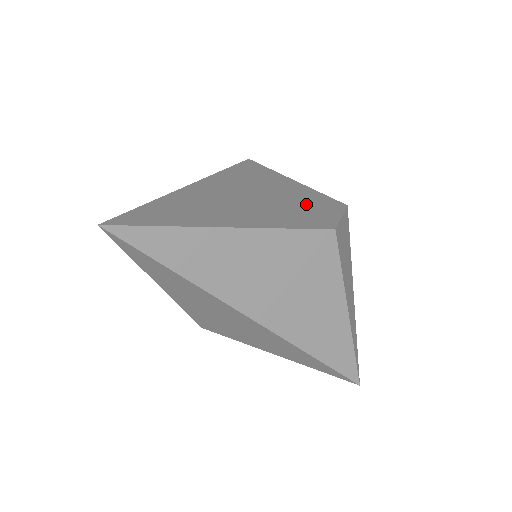
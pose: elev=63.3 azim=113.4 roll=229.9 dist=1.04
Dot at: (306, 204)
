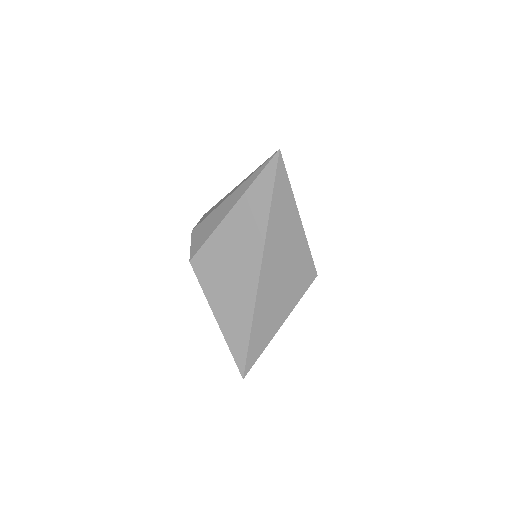
Dot at: occluded
